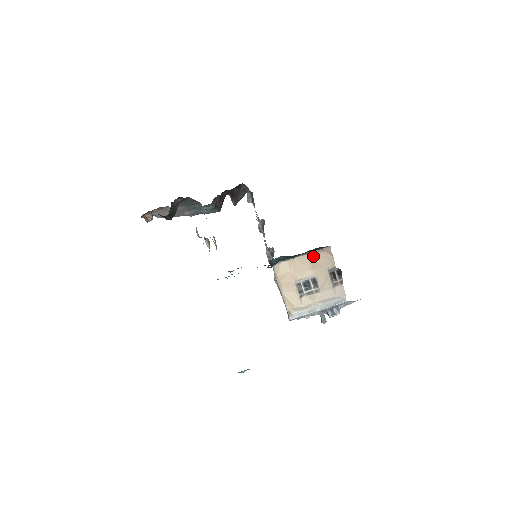
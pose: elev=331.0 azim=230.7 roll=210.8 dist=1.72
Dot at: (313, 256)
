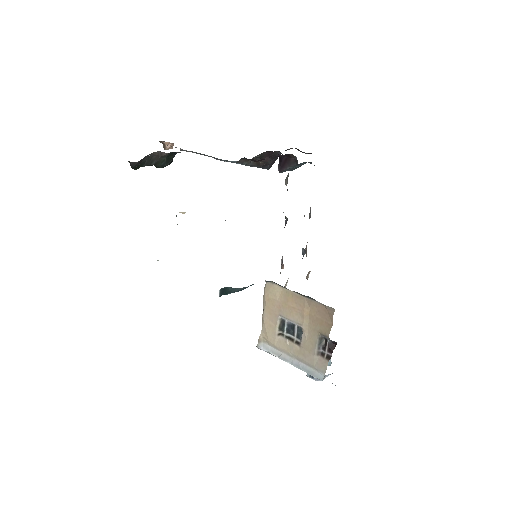
Dot at: (311, 304)
